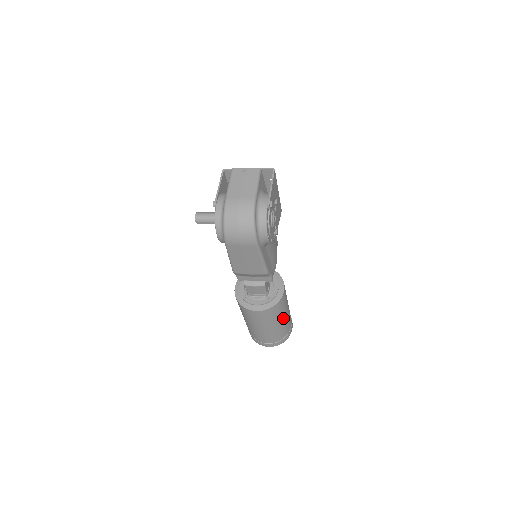
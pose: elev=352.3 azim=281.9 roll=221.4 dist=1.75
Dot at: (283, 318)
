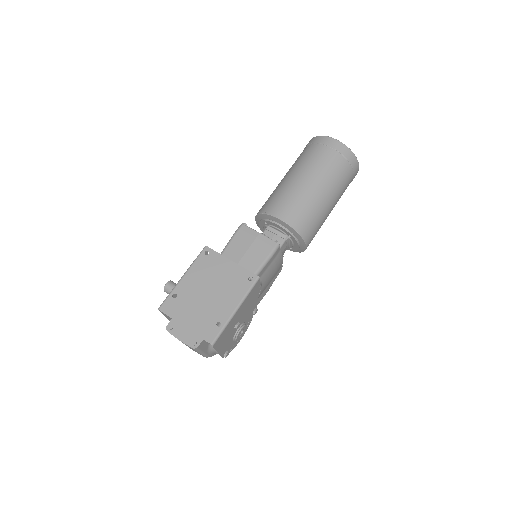
Dot at: occluded
